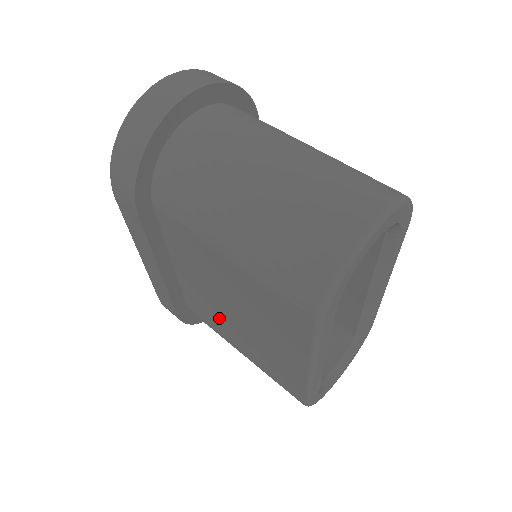
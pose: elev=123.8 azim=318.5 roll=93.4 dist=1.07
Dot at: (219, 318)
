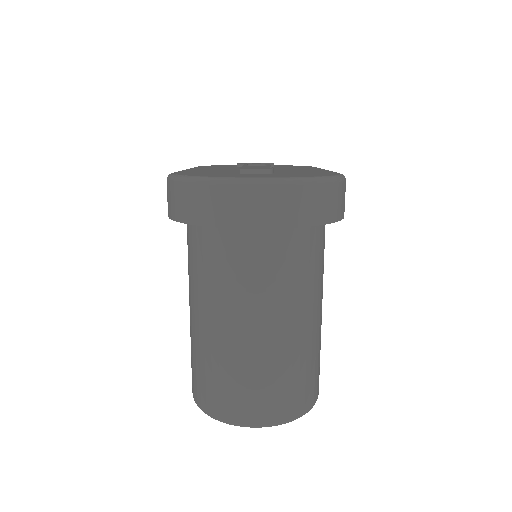
Dot at: occluded
